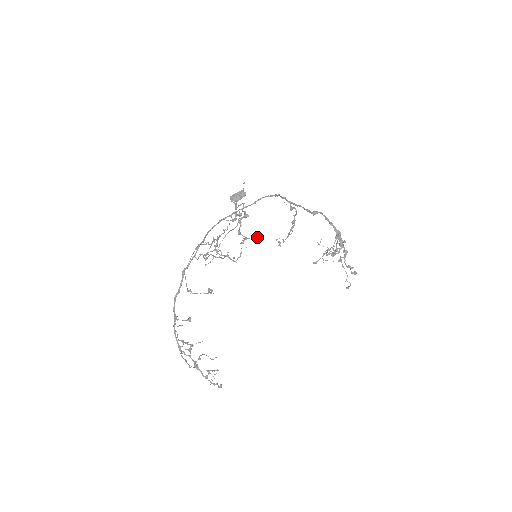
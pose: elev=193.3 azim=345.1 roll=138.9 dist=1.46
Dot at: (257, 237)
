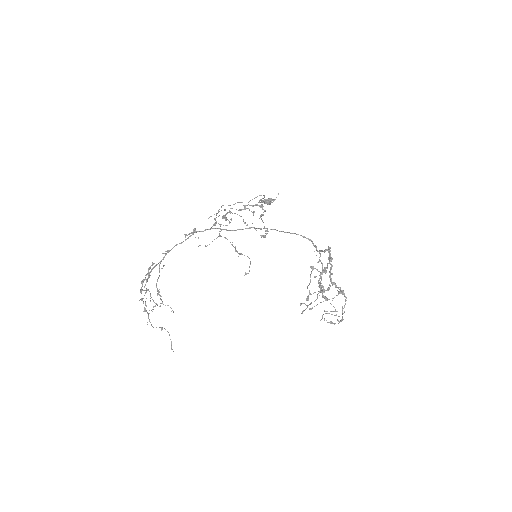
Dot at: (254, 211)
